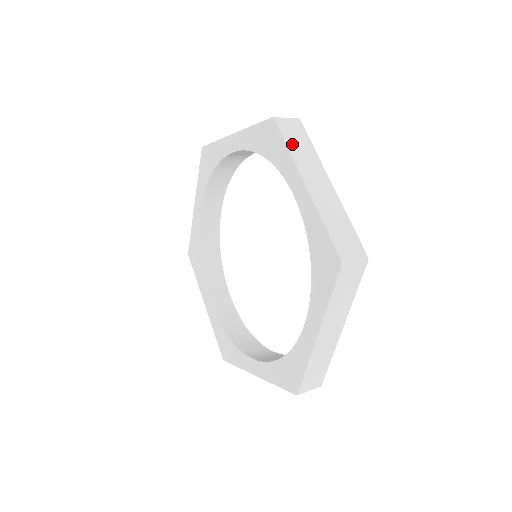
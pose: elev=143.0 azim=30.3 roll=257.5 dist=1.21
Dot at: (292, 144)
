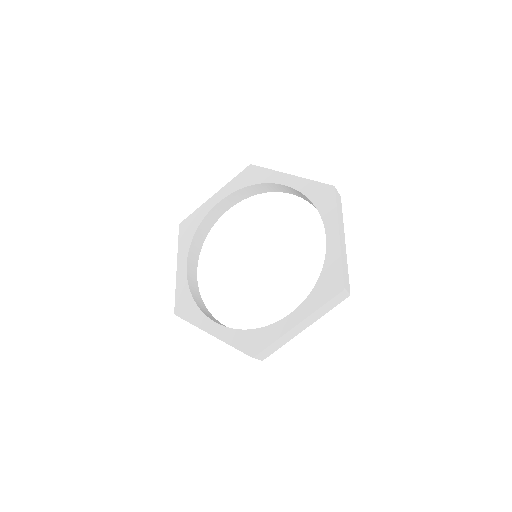
Dot at: (338, 208)
